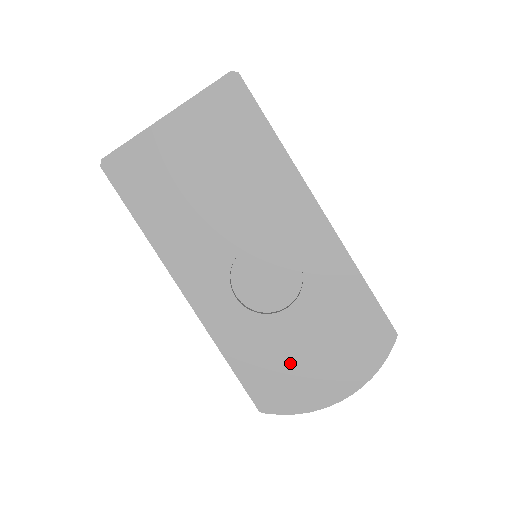
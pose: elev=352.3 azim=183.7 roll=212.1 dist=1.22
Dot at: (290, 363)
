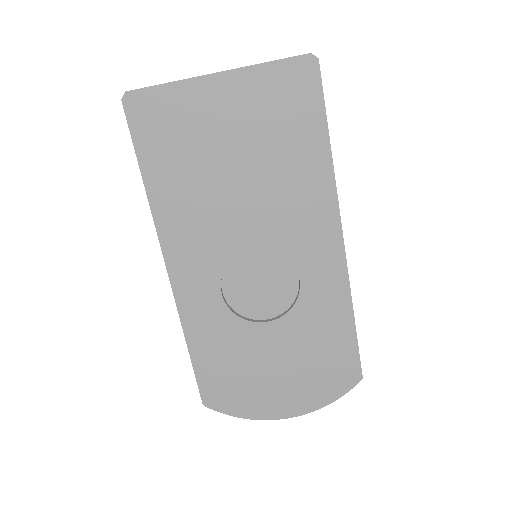
Dot at: (251, 372)
